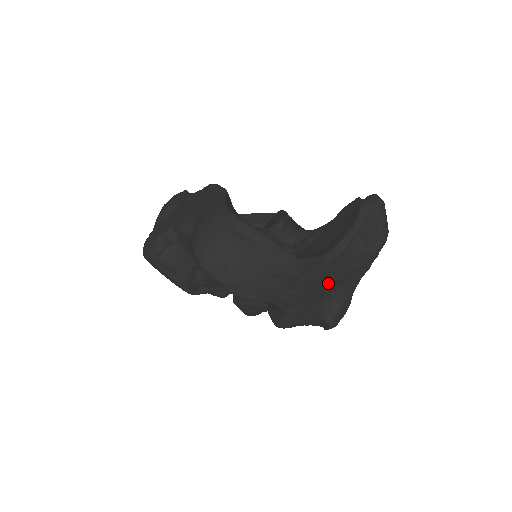
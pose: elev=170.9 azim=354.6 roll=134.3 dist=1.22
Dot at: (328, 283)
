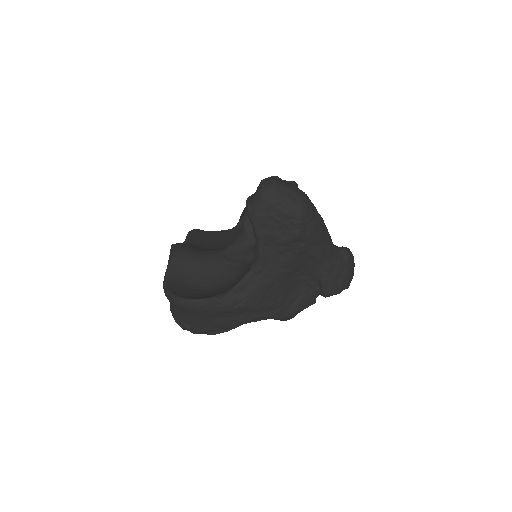
Dot at: (279, 283)
